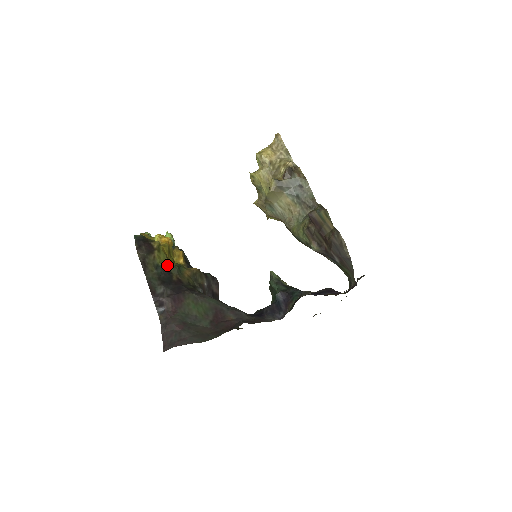
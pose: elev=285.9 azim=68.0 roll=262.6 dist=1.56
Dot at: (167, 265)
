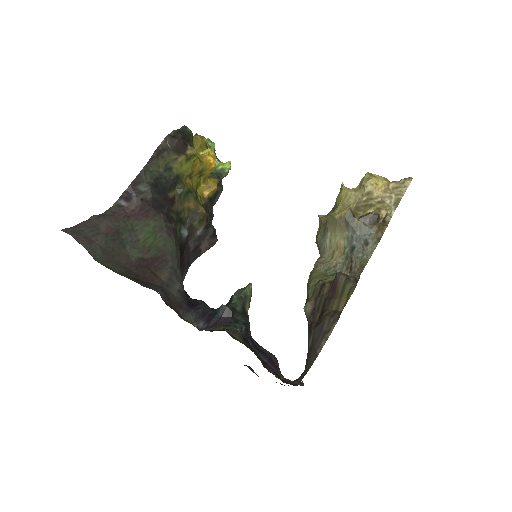
Dot at: (181, 178)
